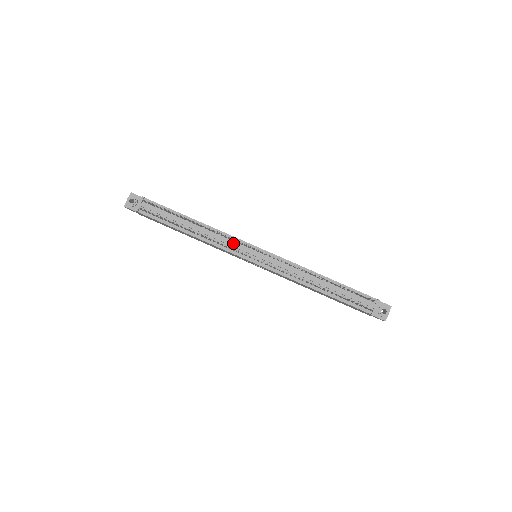
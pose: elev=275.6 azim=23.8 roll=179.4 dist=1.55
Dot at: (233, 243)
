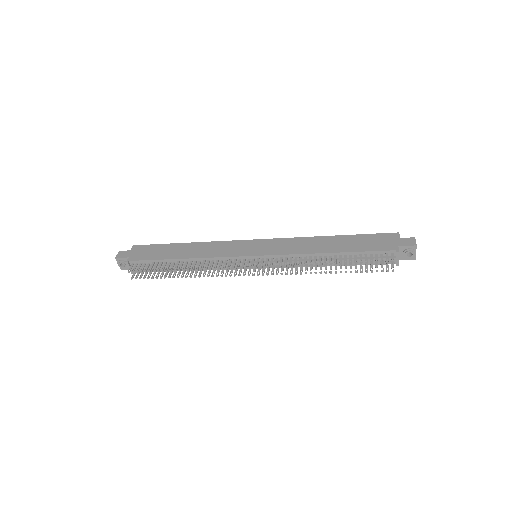
Dot at: (227, 264)
